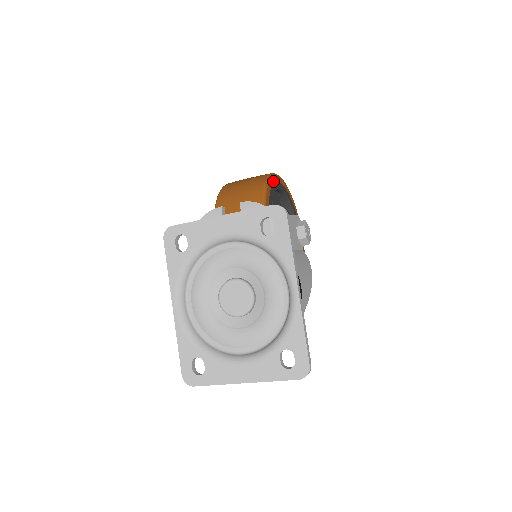
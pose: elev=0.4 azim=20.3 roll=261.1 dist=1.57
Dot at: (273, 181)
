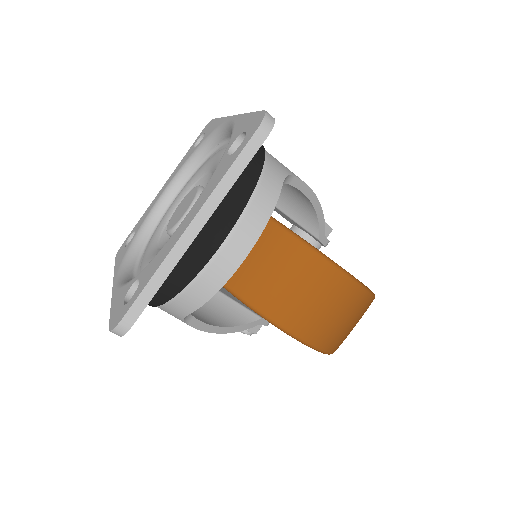
Dot at: occluded
